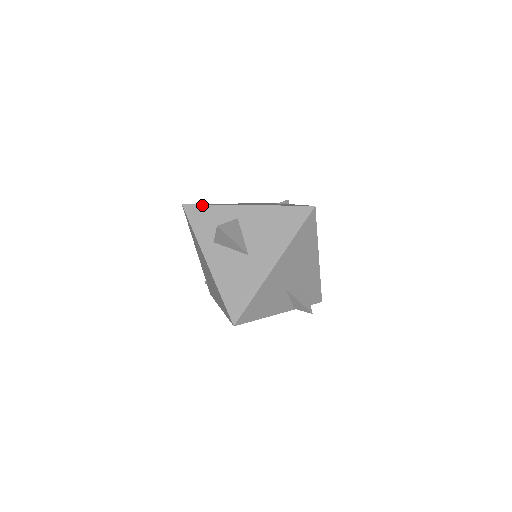
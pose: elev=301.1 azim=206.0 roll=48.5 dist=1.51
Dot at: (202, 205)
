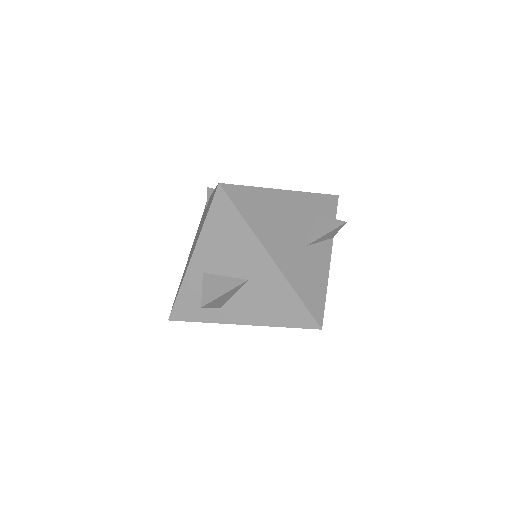
Dot at: (175, 302)
